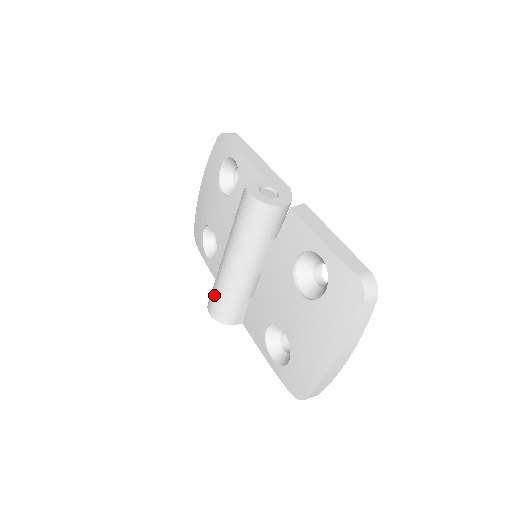
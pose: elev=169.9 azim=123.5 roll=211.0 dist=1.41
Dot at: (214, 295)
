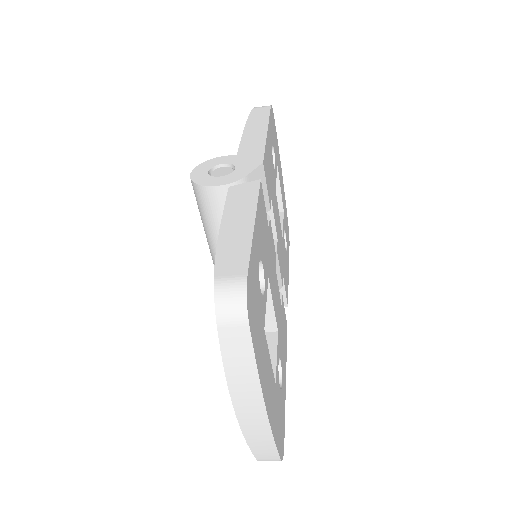
Dot at: occluded
